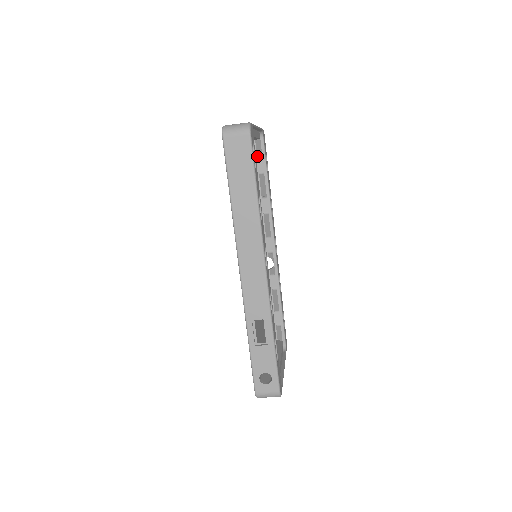
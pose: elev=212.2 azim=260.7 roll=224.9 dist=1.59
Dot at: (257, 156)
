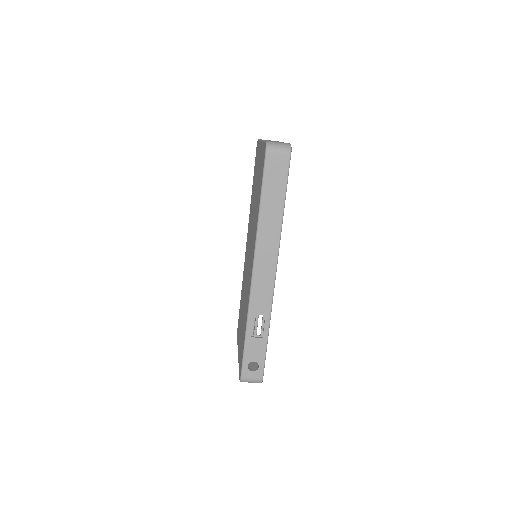
Dot at: occluded
